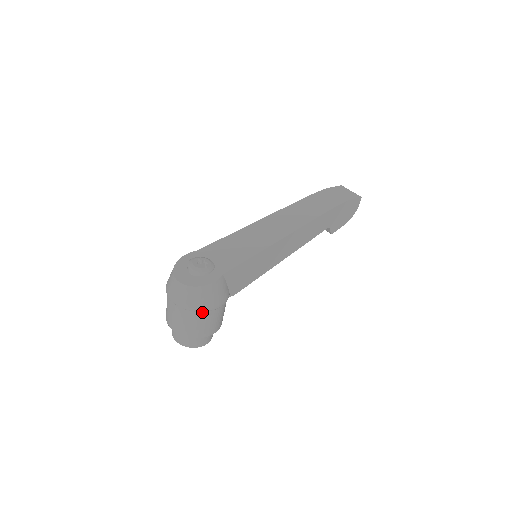
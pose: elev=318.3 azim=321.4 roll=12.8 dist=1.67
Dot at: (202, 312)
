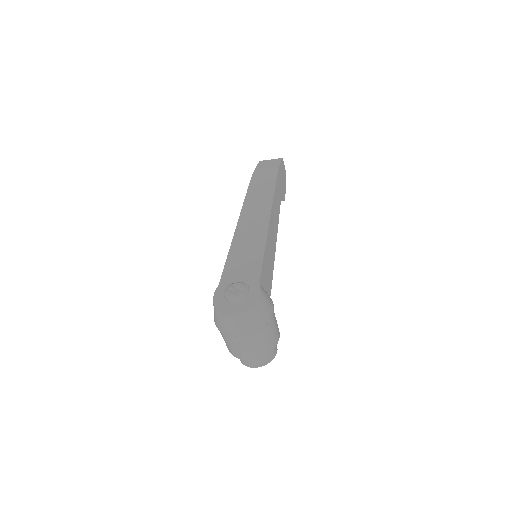
Dot at: (267, 324)
